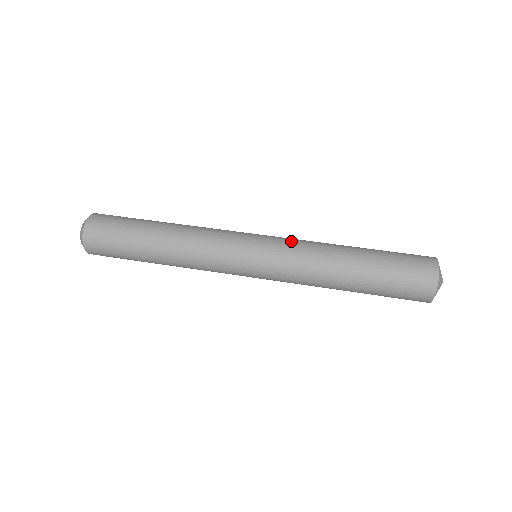
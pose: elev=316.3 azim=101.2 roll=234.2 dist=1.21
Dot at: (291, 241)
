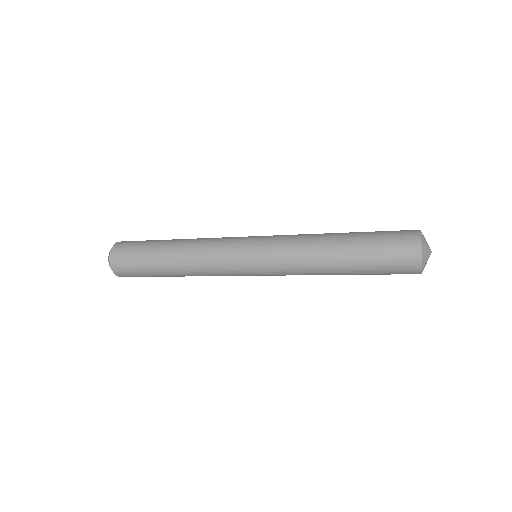
Dot at: (282, 237)
